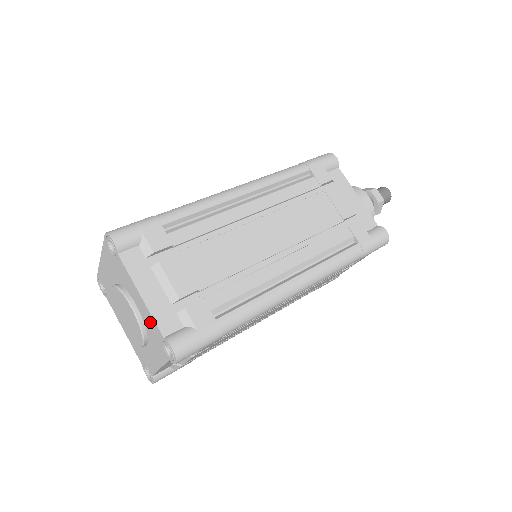
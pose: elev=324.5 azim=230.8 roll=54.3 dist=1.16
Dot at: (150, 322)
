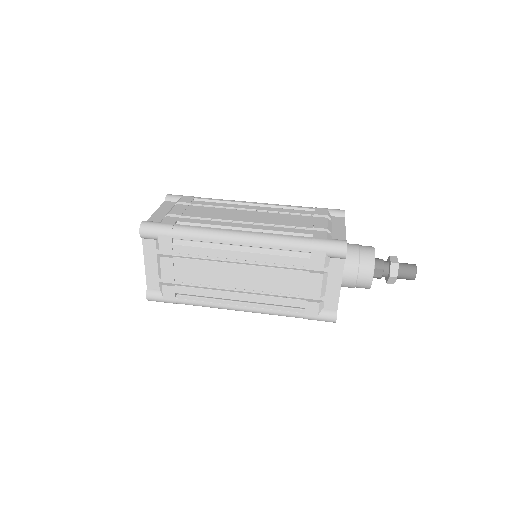
Dot at: occluded
